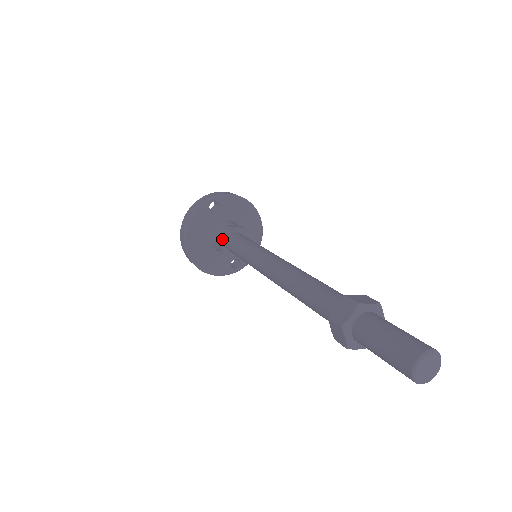
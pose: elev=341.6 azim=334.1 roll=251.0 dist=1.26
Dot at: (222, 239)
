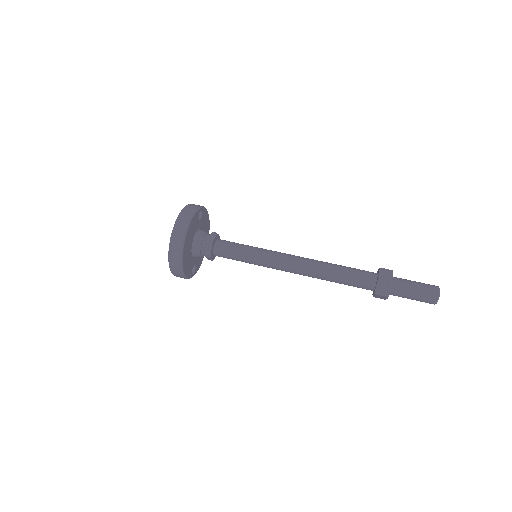
Dot at: (213, 242)
